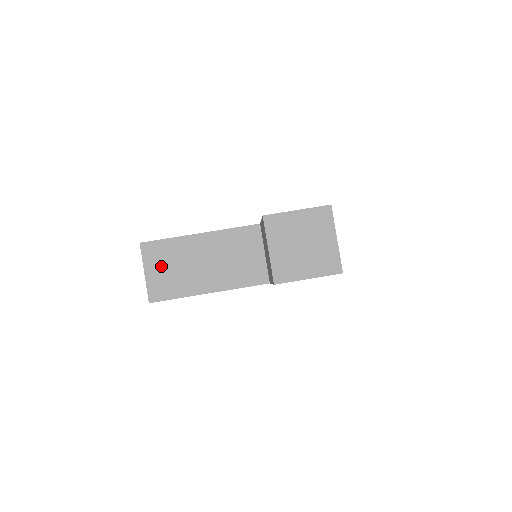
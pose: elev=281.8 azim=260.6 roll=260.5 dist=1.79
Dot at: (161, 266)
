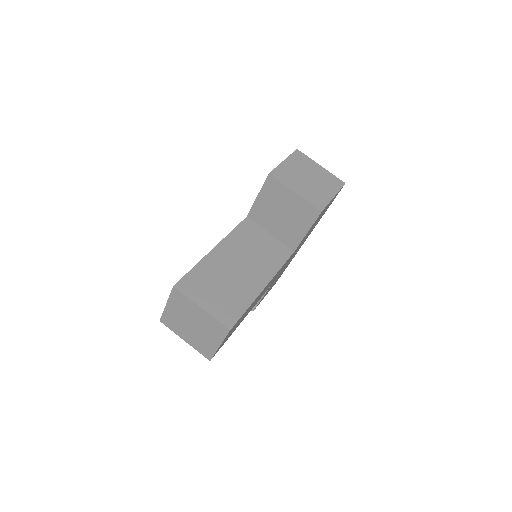
Dot at: (209, 293)
